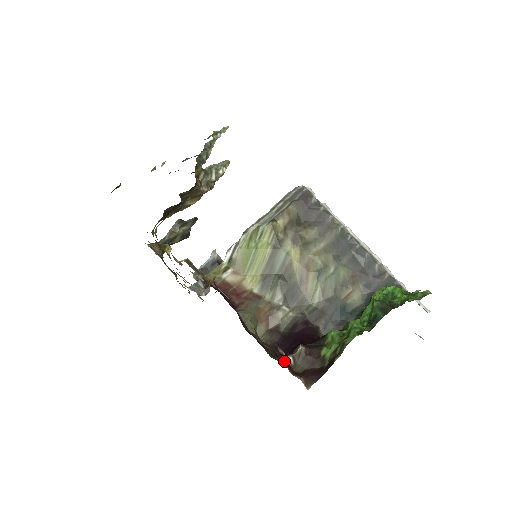
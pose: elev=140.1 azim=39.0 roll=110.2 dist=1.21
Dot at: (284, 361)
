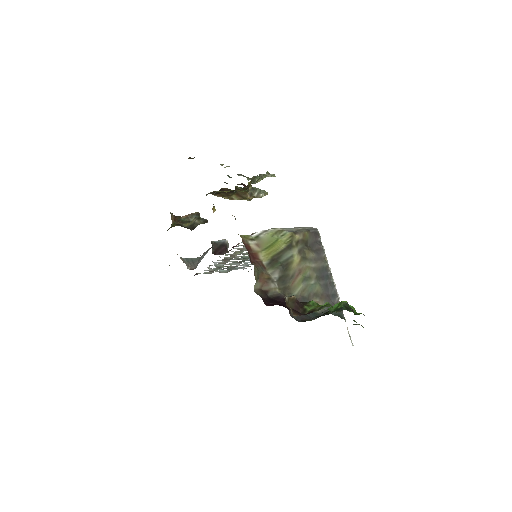
Dot at: occluded
